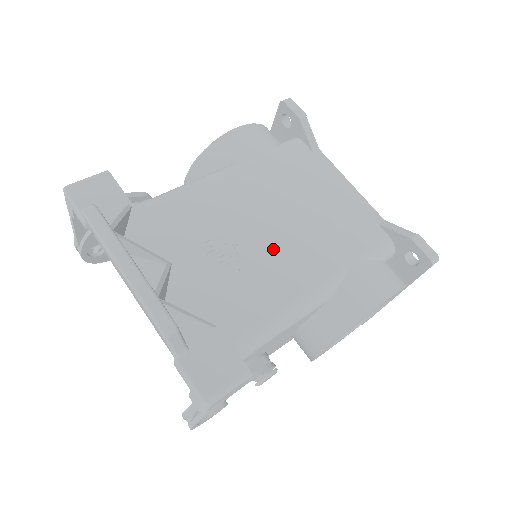
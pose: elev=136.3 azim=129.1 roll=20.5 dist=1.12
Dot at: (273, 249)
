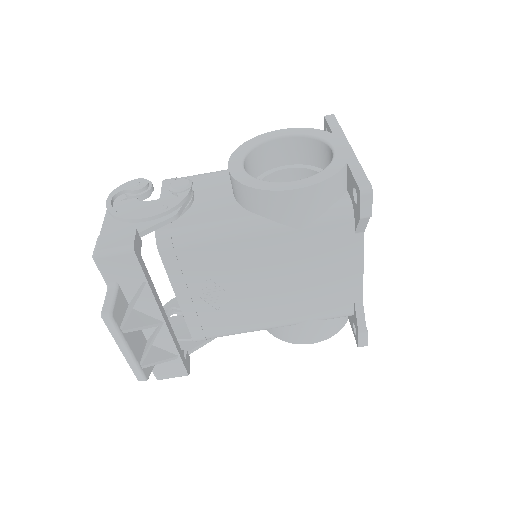
Dot at: (254, 300)
